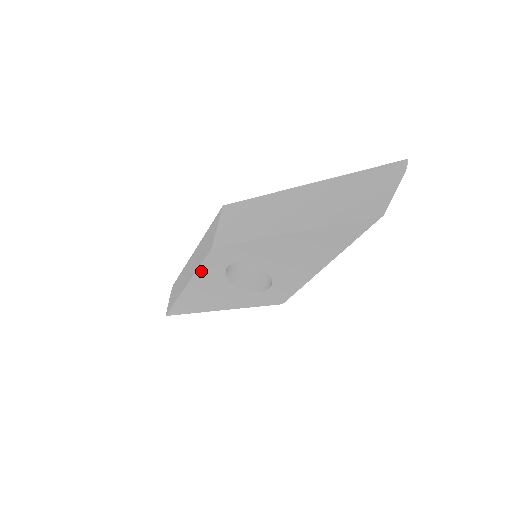
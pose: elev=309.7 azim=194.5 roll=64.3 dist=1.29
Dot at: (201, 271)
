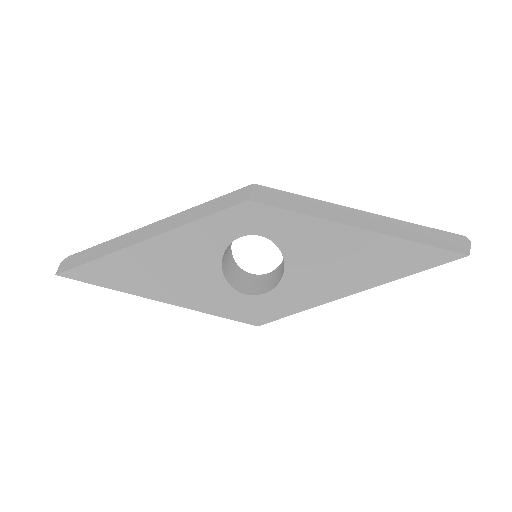
Dot at: (198, 226)
